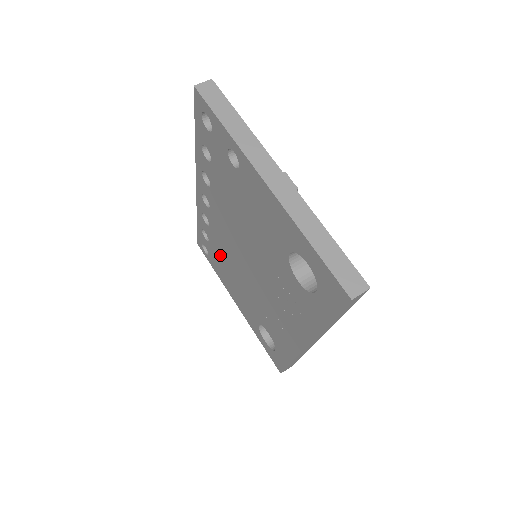
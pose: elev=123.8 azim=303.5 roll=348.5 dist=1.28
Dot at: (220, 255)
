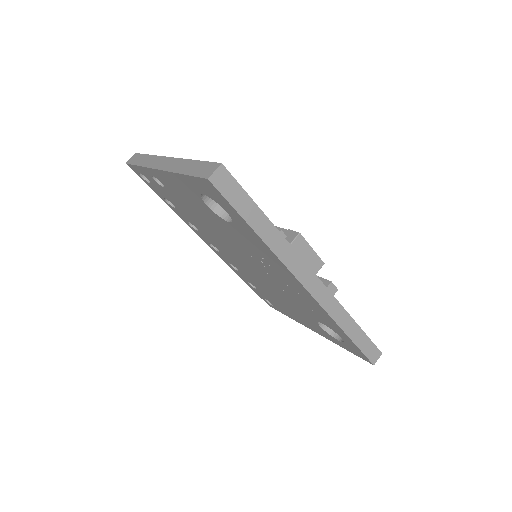
Dot at: (262, 289)
